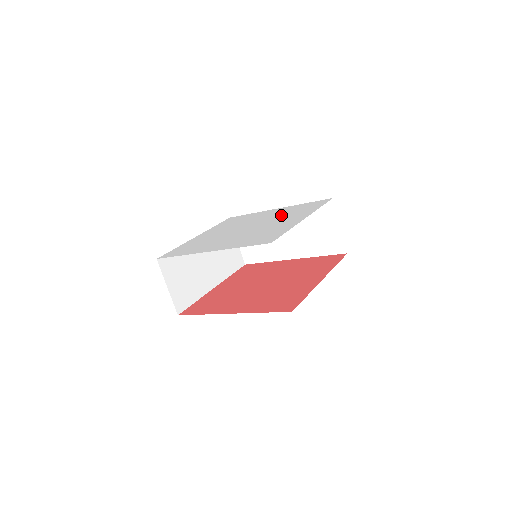
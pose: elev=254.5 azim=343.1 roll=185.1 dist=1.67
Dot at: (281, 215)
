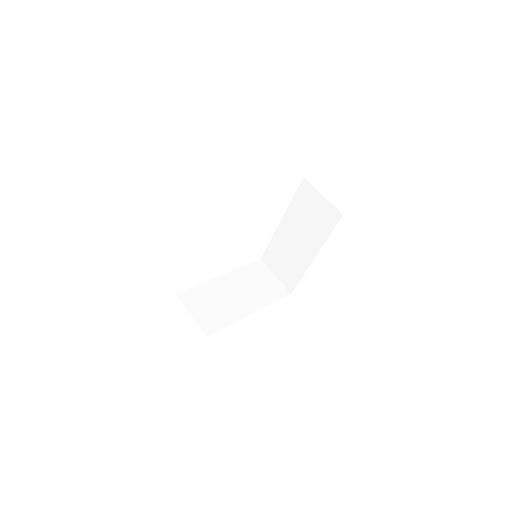
Dot at: occluded
